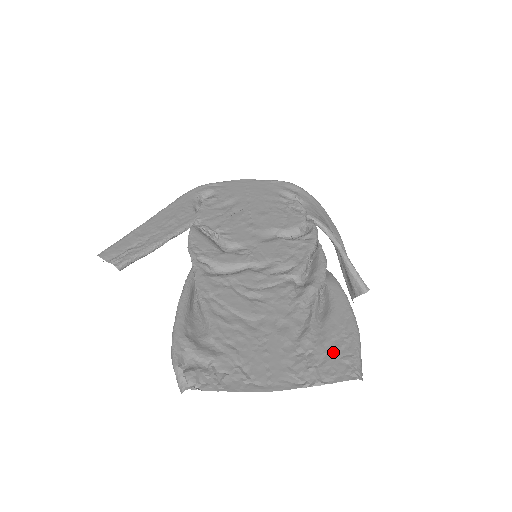
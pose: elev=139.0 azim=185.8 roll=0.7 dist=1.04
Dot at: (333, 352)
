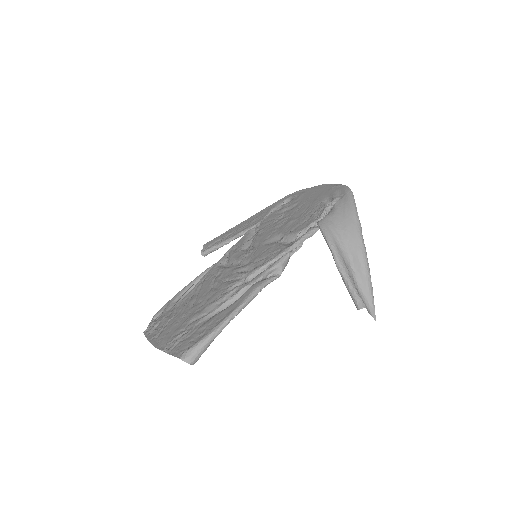
Dot at: (193, 336)
